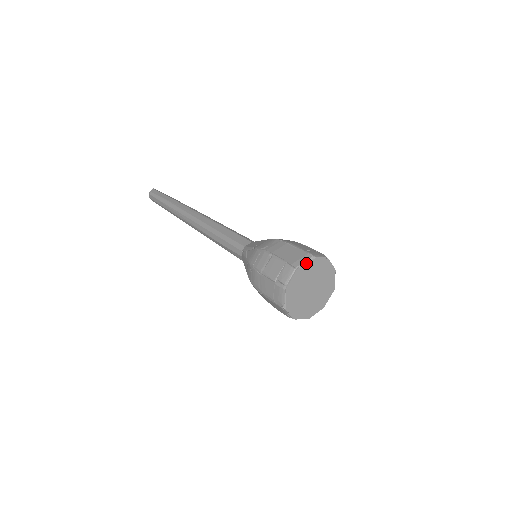
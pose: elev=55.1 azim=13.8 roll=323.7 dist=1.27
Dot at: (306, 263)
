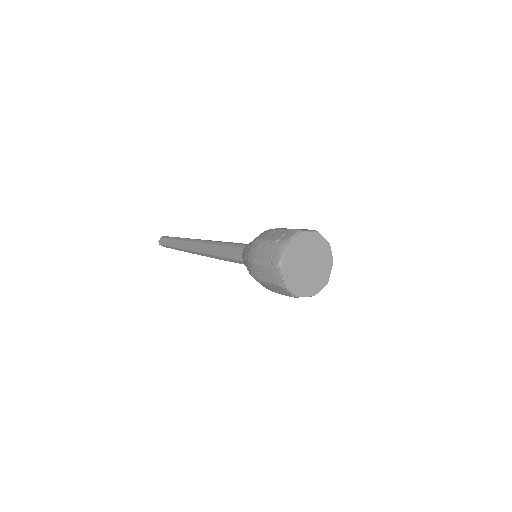
Dot at: (310, 232)
